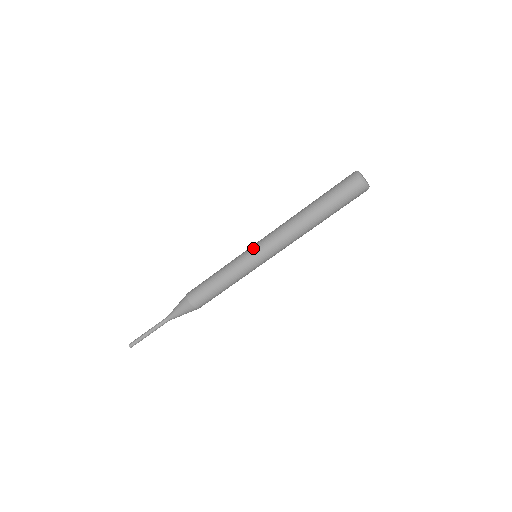
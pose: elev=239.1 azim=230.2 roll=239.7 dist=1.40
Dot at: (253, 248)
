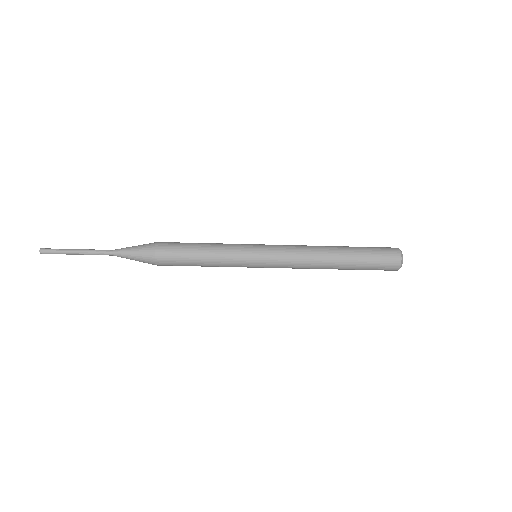
Dot at: (262, 257)
